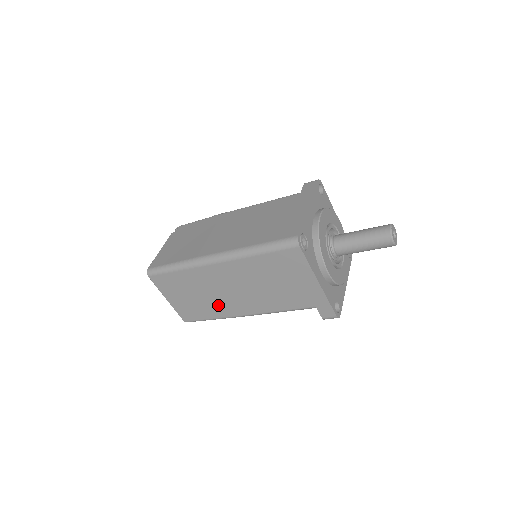
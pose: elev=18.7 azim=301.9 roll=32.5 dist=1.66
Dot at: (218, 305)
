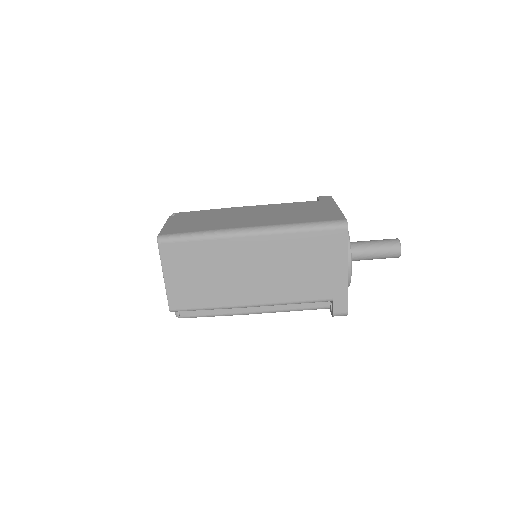
Dot at: (227, 289)
